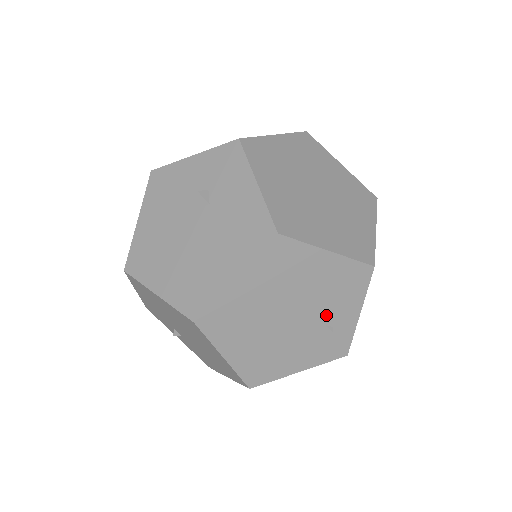
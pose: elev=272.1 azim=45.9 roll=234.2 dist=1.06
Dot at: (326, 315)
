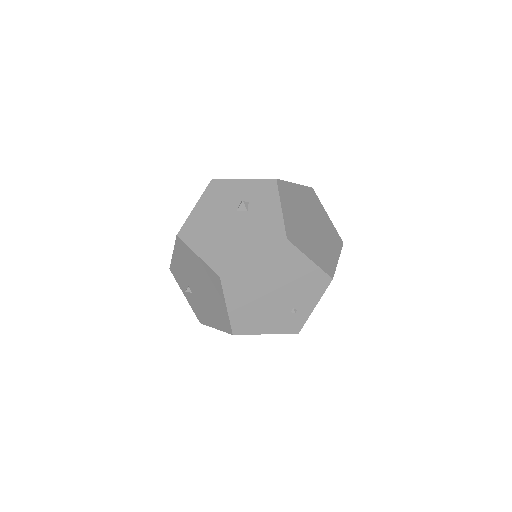
Dot at: (295, 301)
